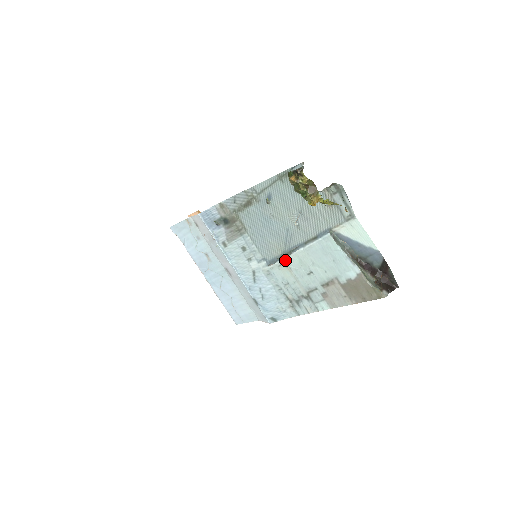
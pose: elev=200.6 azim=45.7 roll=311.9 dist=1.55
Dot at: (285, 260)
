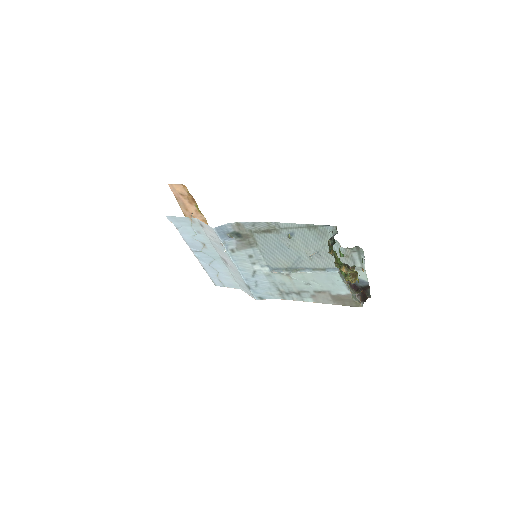
Dot at: (289, 273)
